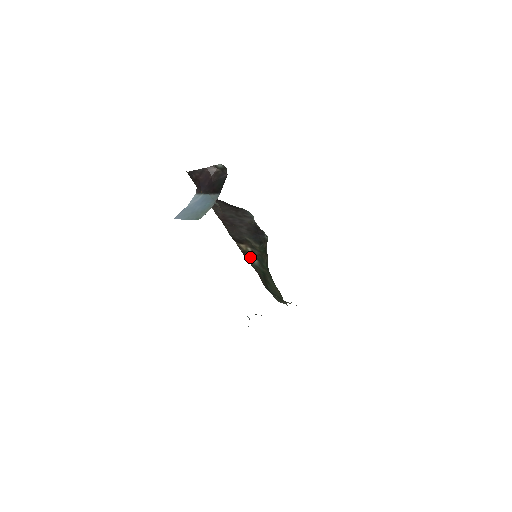
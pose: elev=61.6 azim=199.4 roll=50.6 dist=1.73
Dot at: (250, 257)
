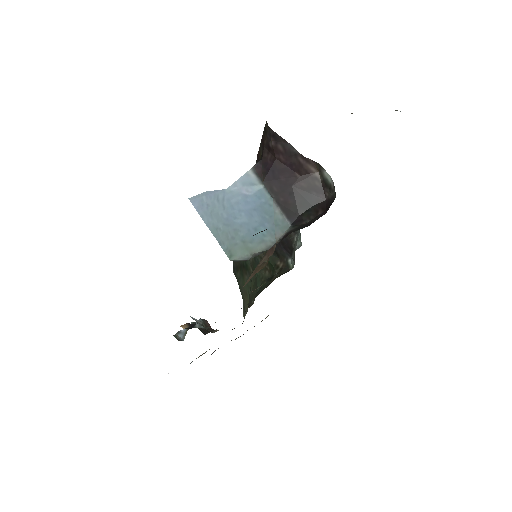
Dot at: occluded
